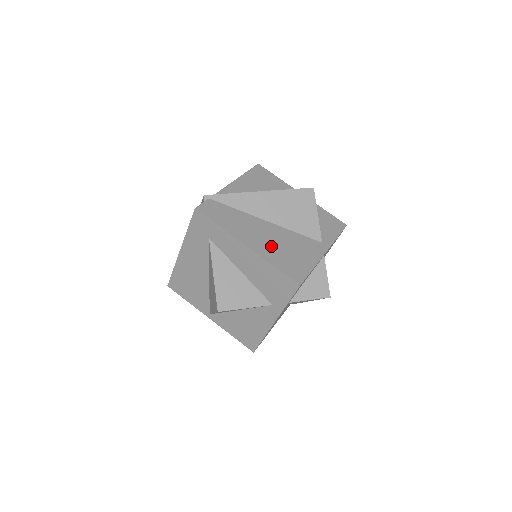
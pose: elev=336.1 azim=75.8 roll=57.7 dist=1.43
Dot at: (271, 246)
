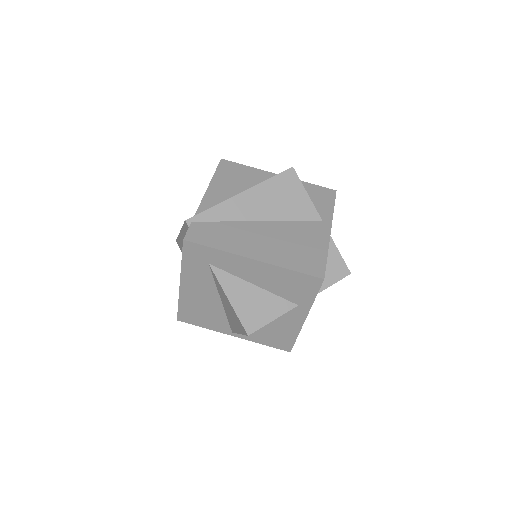
Dot at: (277, 248)
